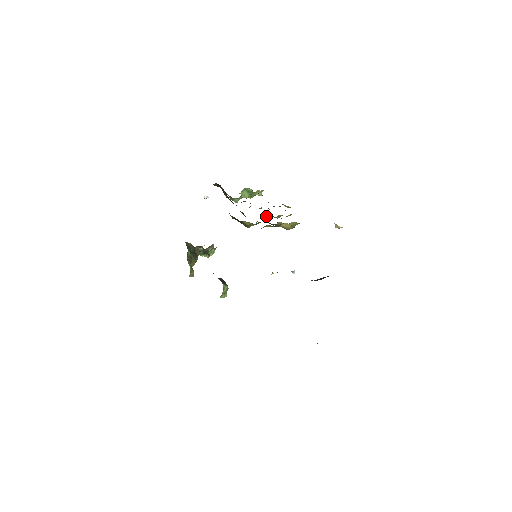
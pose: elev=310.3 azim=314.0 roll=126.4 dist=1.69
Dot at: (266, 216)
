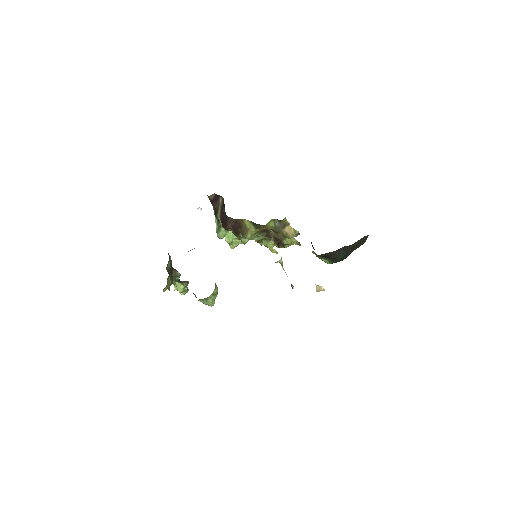
Dot at: (260, 237)
